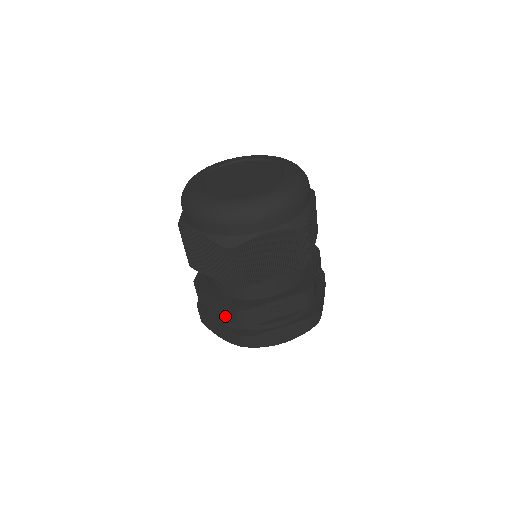
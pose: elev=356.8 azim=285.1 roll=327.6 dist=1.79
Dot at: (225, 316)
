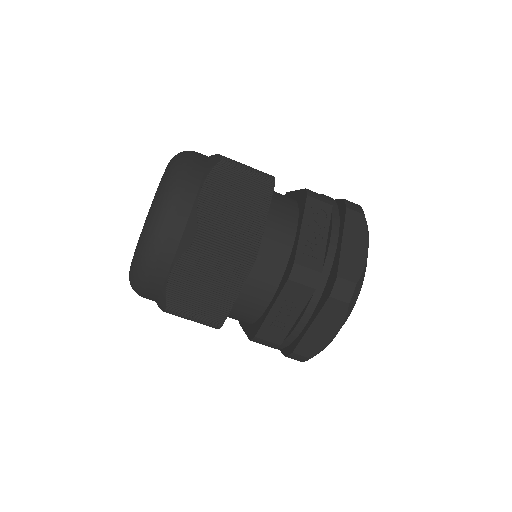
Dot at: occluded
